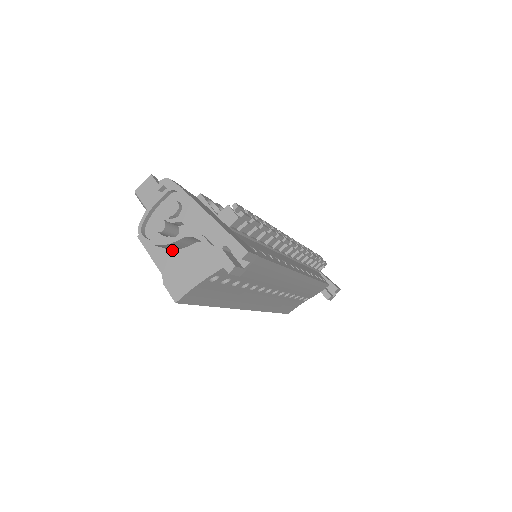
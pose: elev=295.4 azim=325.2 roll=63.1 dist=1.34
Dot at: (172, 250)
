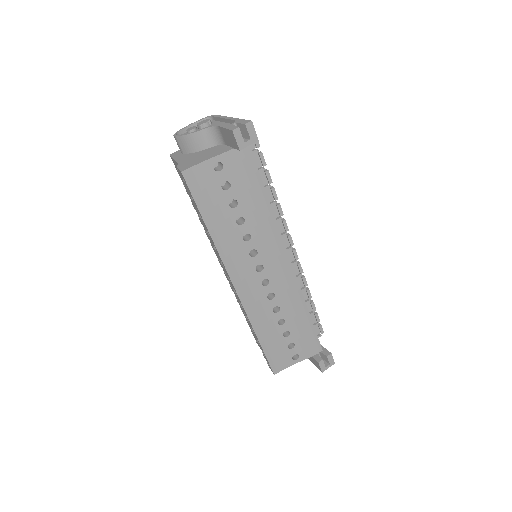
Dot at: (193, 153)
